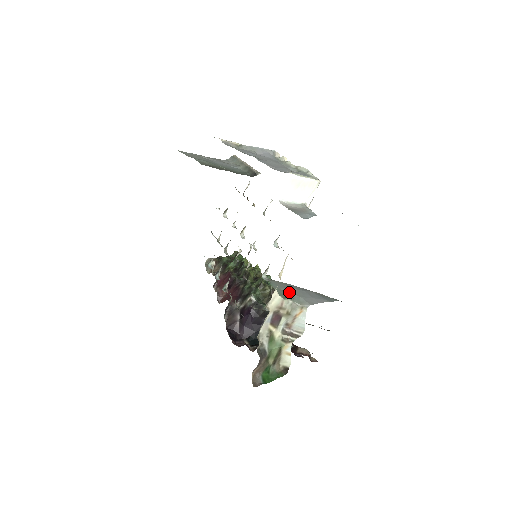
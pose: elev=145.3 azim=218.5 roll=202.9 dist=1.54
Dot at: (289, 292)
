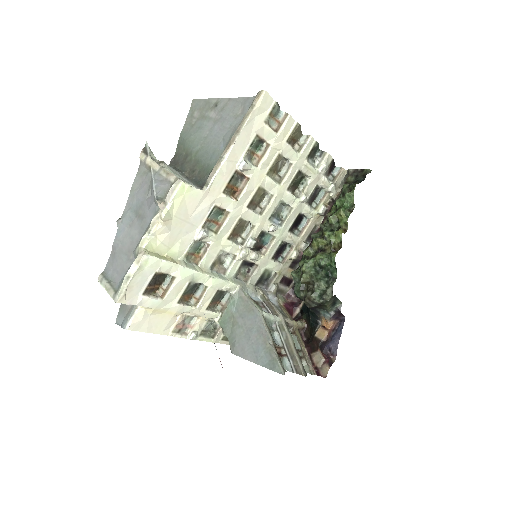
Dot at: (234, 325)
